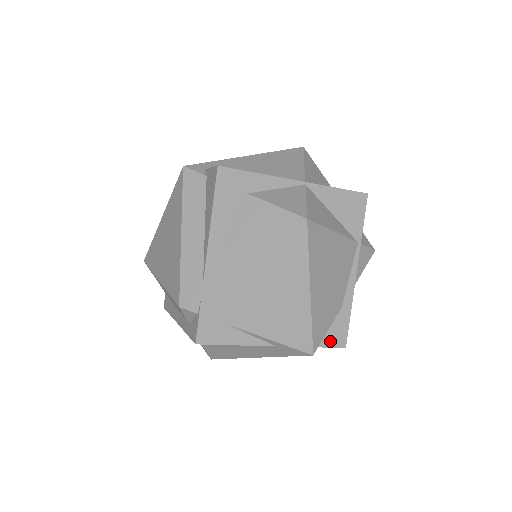
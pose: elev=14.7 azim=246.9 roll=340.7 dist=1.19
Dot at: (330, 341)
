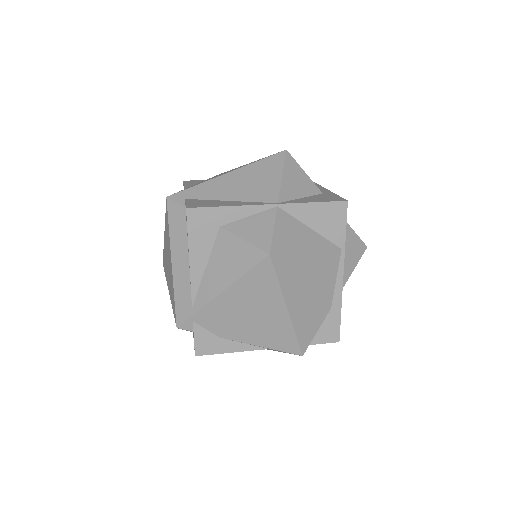
Dot at: (322, 338)
